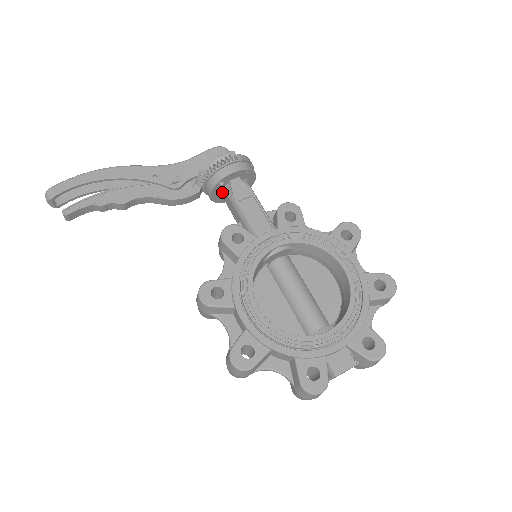
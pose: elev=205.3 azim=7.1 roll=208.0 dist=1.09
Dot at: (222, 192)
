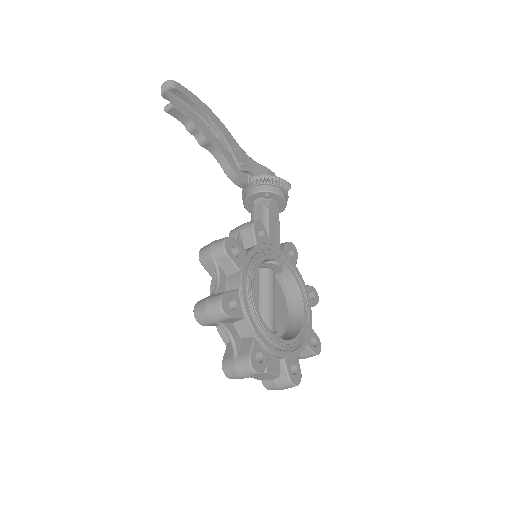
Dot at: (259, 200)
